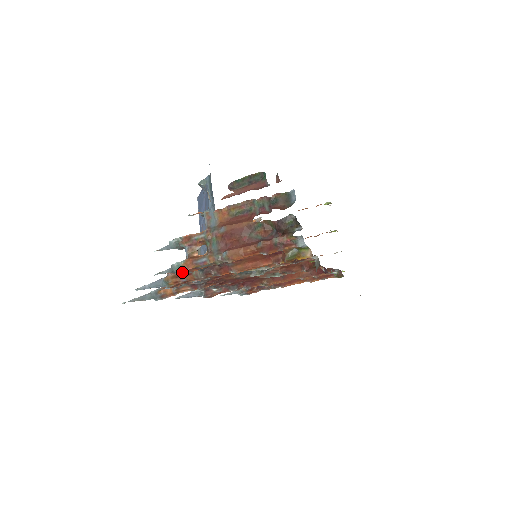
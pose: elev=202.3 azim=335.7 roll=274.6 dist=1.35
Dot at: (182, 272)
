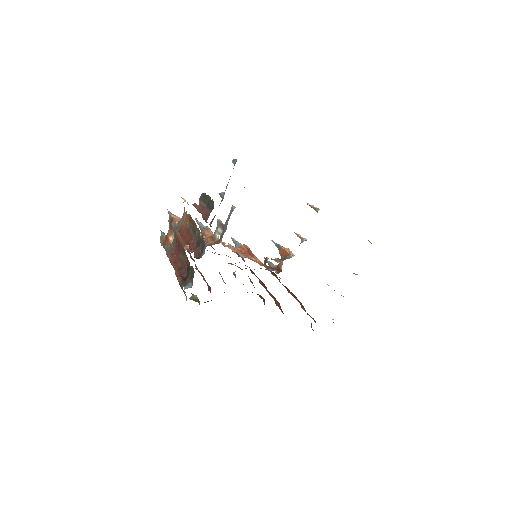
Dot at: occluded
